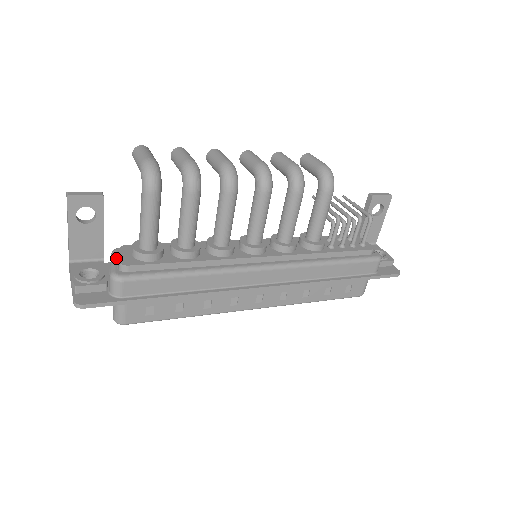
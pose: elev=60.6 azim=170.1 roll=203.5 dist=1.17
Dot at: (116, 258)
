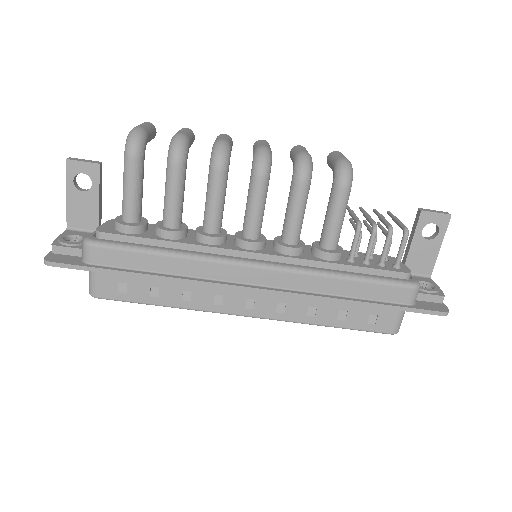
Dot at: occluded
